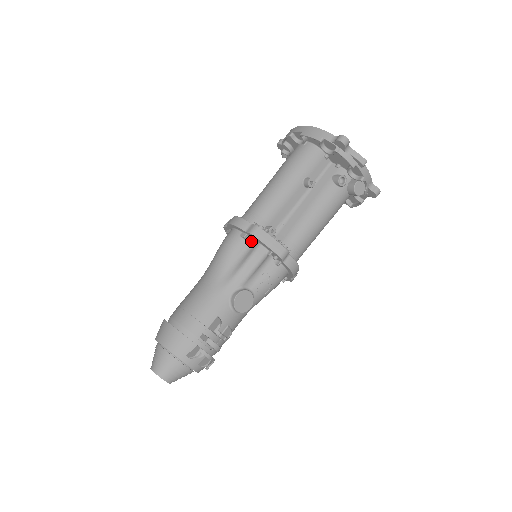
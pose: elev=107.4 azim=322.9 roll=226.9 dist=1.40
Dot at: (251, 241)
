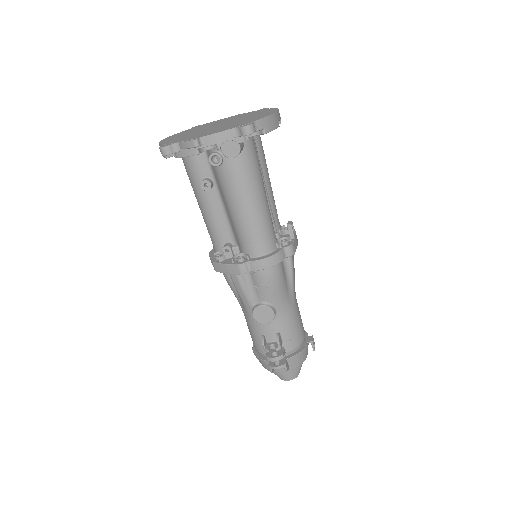
Dot at: occluded
